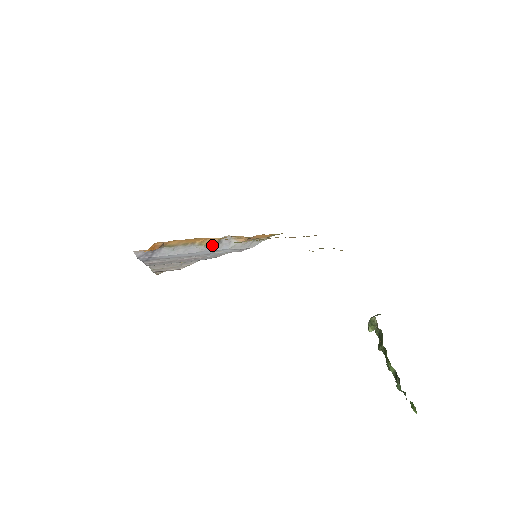
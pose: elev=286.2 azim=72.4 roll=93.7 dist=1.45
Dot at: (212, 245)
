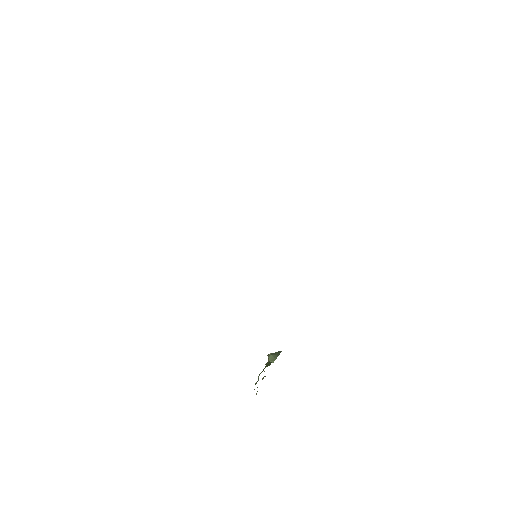
Dot at: occluded
